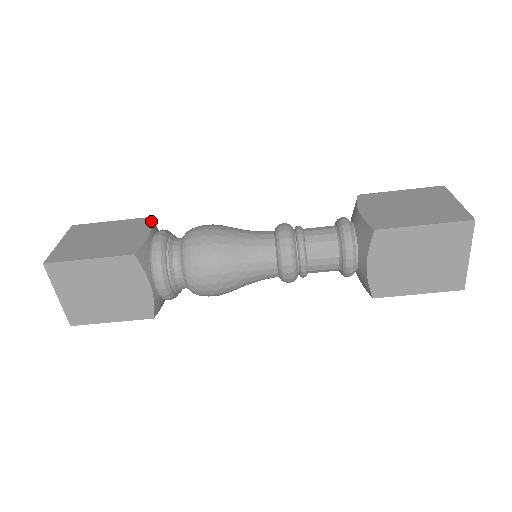
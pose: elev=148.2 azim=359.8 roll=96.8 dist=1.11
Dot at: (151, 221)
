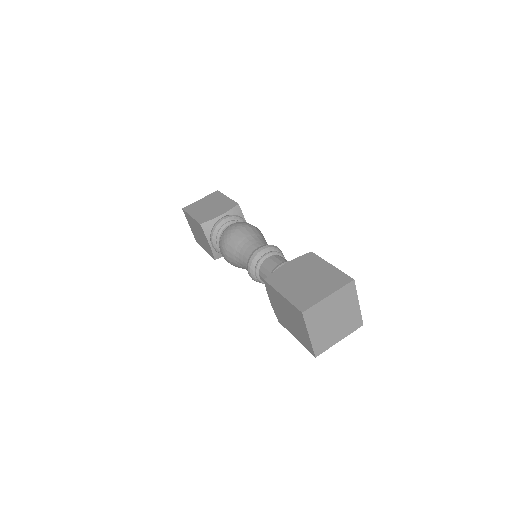
Dot at: (233, 207)
